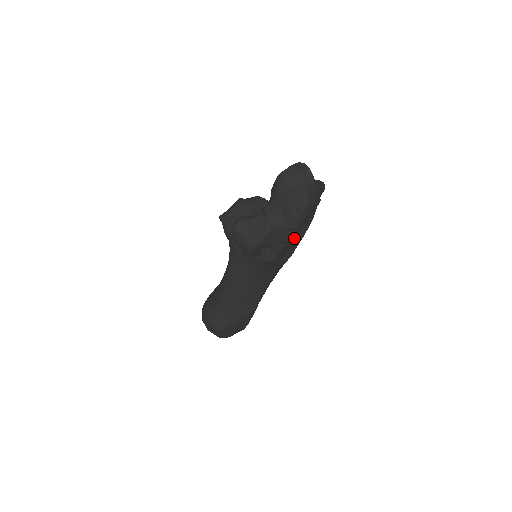
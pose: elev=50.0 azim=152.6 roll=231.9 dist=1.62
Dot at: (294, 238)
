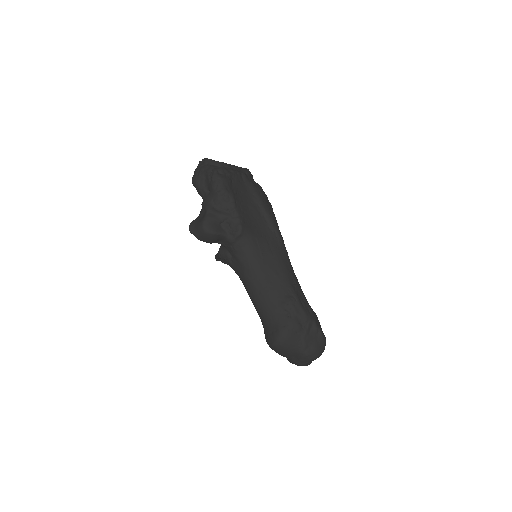
Dot at: (255, 211)
